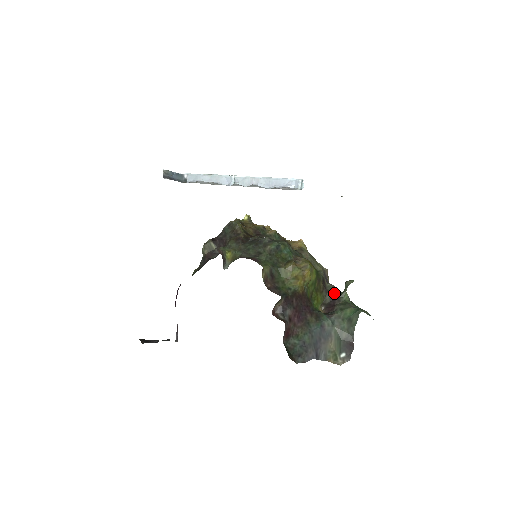
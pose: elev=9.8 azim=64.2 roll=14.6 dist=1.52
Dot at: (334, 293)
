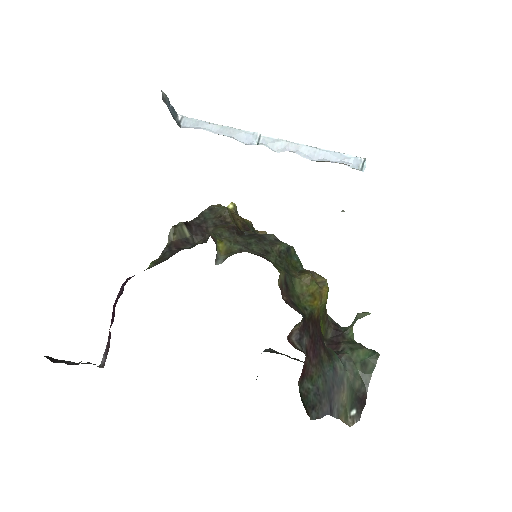
Dot at: (336, 327)
